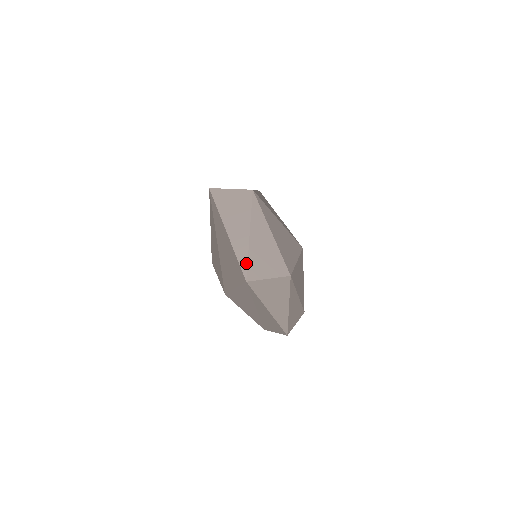
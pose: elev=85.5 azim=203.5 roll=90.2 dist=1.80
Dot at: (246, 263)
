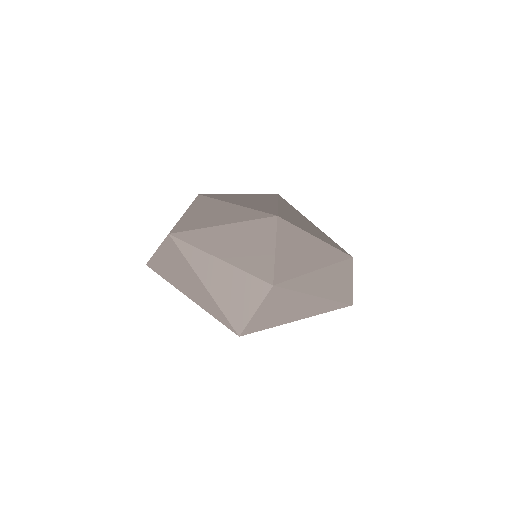
Dot at: (224, 317)
